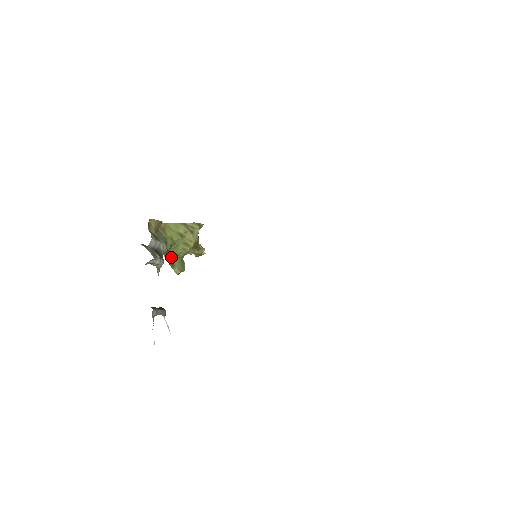
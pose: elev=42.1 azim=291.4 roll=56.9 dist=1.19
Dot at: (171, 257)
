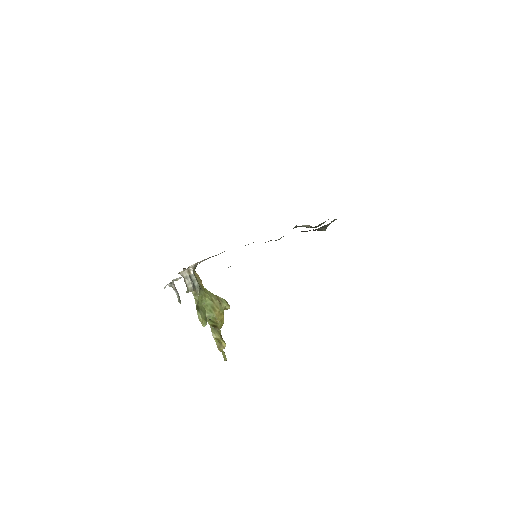
Dot at: (199, 307)
